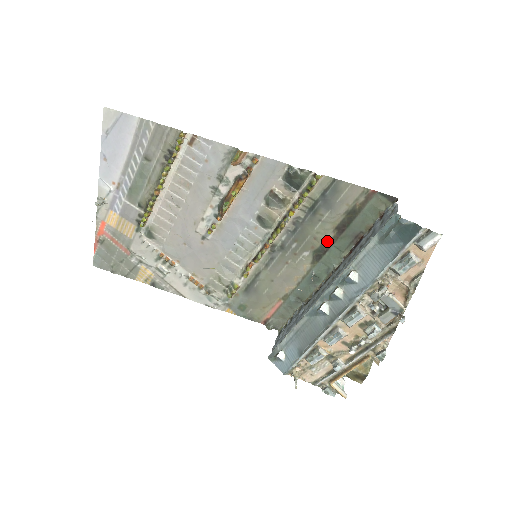
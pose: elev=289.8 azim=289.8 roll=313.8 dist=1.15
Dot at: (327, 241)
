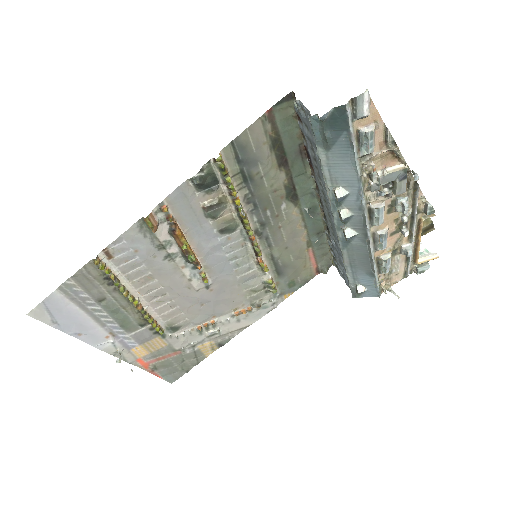
Dot at: (285, 181)
